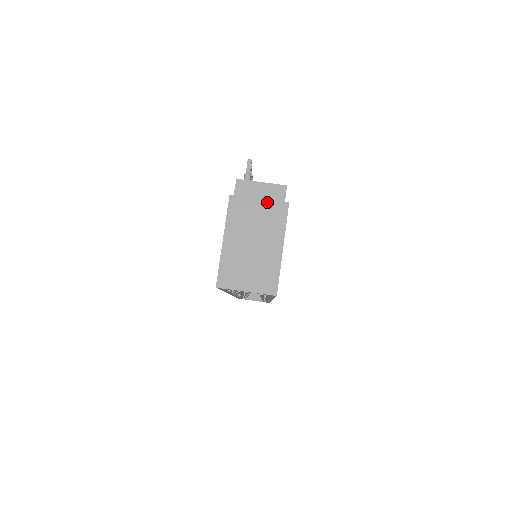
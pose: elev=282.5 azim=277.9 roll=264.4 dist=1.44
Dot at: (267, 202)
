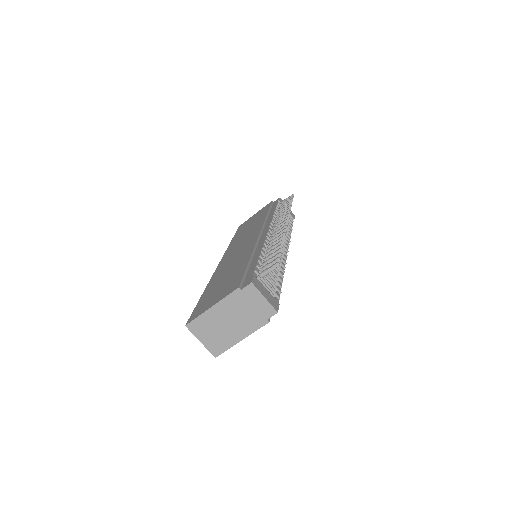
Dot at: (257, 311)
